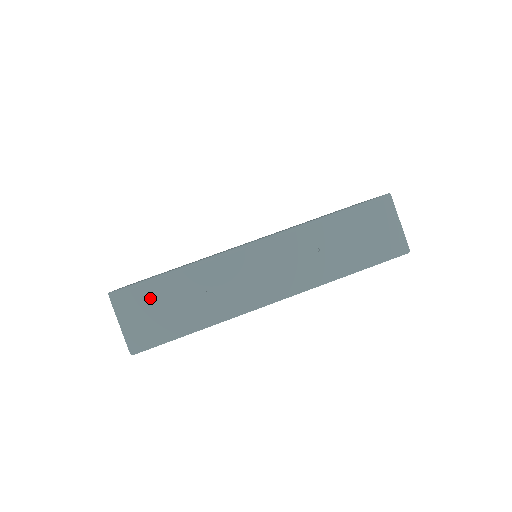
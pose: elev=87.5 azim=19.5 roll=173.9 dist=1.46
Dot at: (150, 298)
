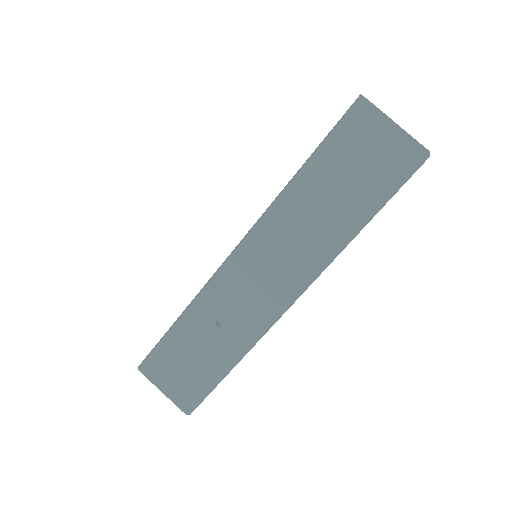
Dot at: (172, 356)
